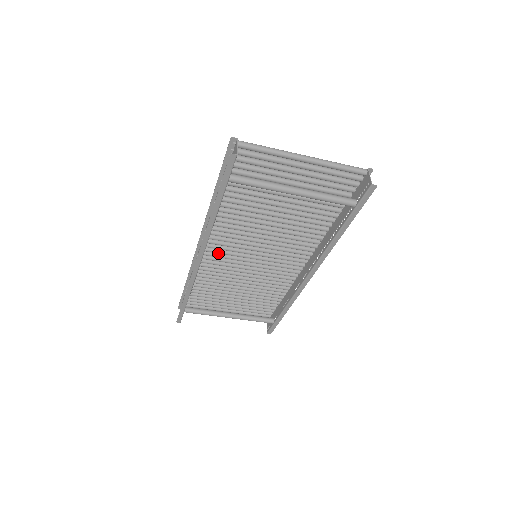
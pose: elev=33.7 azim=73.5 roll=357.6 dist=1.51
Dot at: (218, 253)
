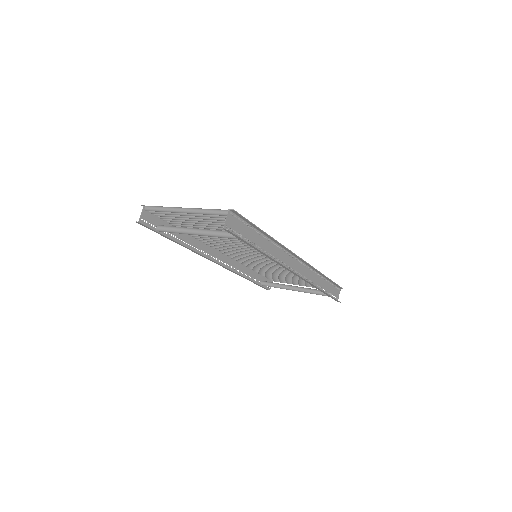
Dot at: occluded
